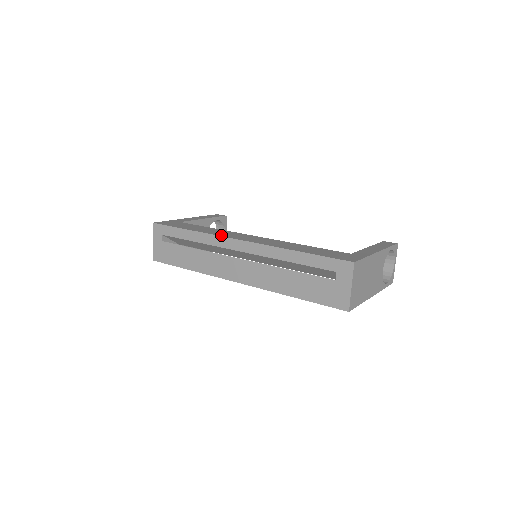
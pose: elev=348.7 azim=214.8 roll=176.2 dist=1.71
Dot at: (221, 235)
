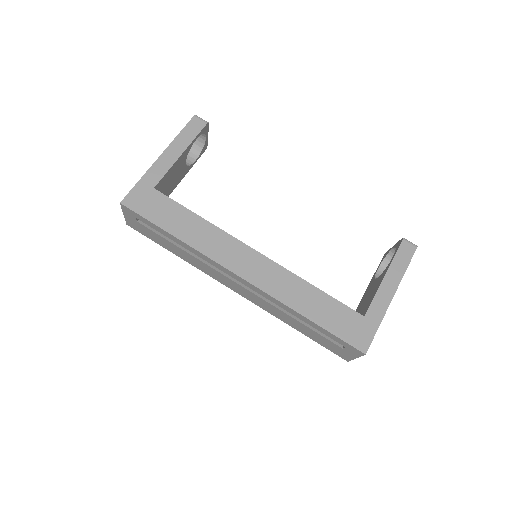
Dot at: (218, 260)
